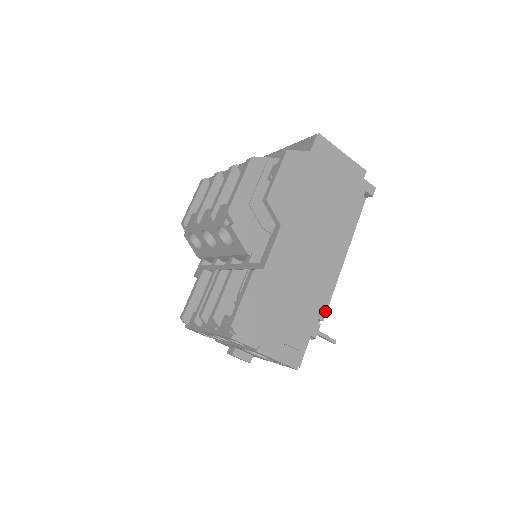
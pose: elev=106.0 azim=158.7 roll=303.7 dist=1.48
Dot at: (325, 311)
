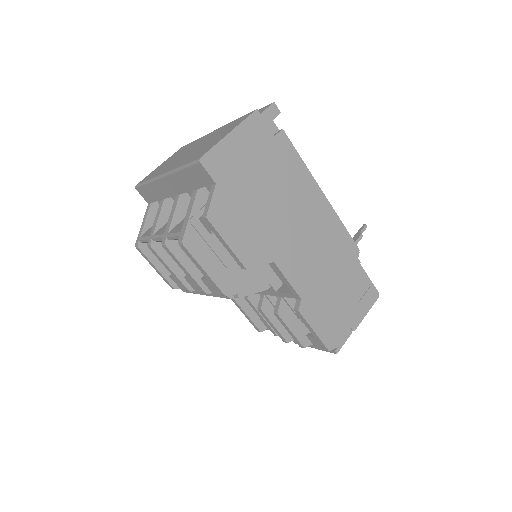
Dot at: (354, 244)
